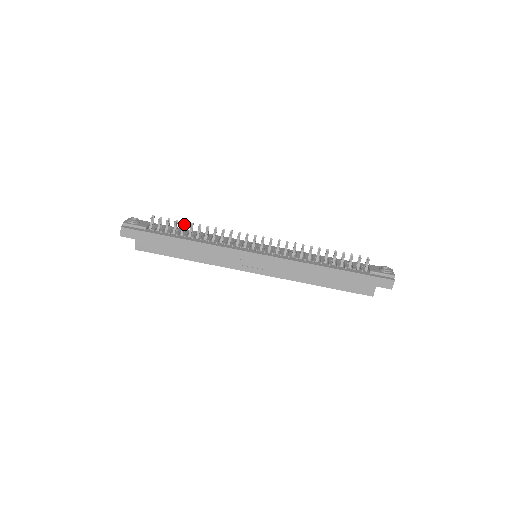
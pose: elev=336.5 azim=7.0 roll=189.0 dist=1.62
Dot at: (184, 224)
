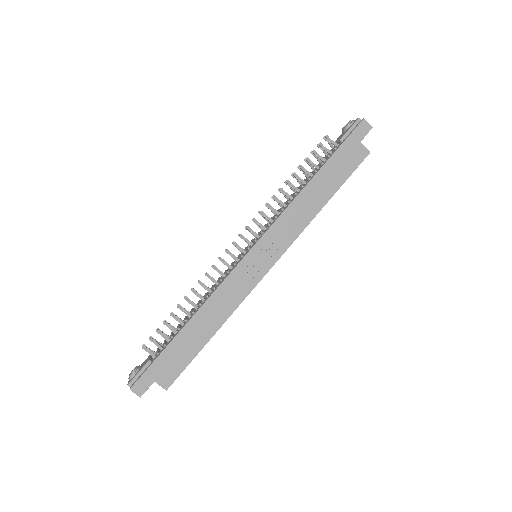
Dot at: (173, 315)
